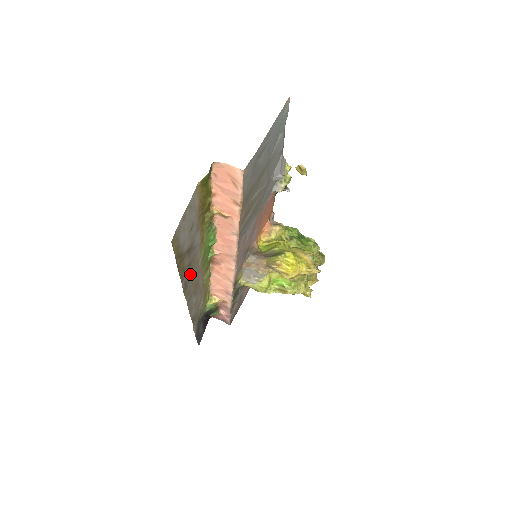
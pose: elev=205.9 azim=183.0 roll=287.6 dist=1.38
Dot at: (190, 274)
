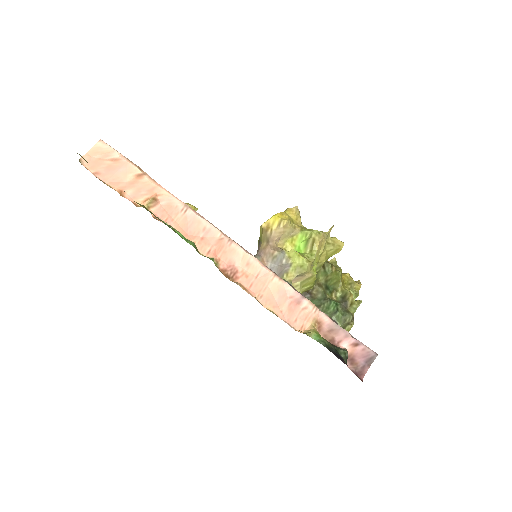
Dot at: occluded
